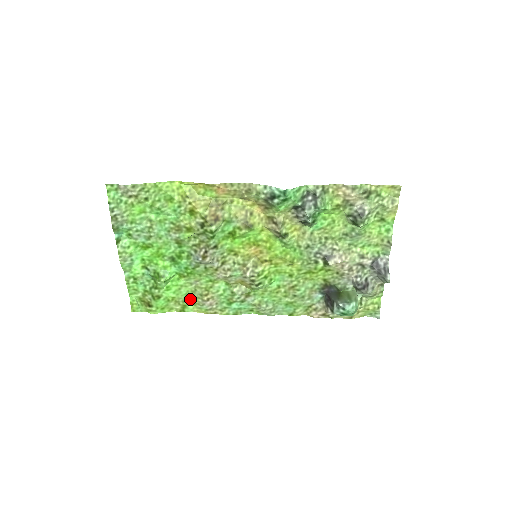
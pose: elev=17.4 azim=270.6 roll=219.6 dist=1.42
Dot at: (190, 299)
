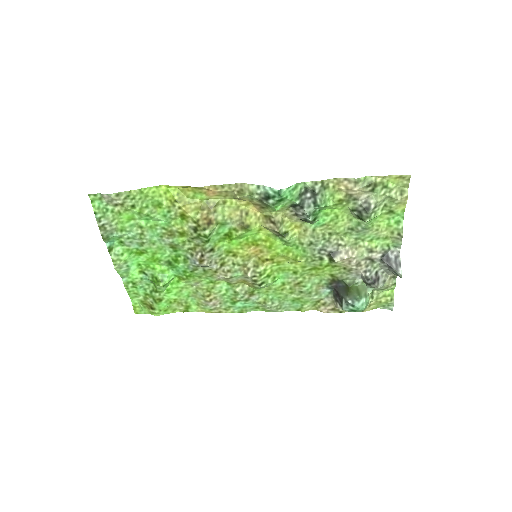
Dot at: (193, 300)
